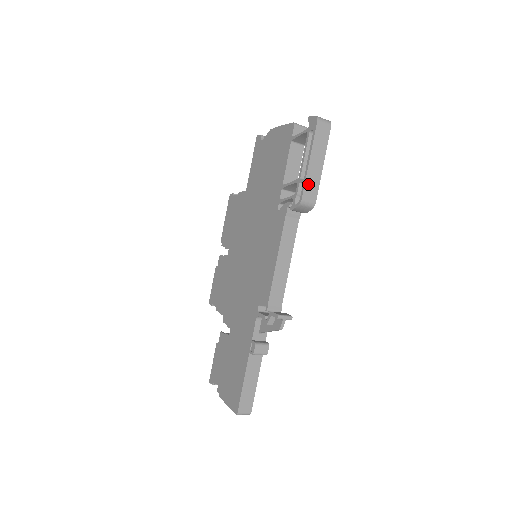
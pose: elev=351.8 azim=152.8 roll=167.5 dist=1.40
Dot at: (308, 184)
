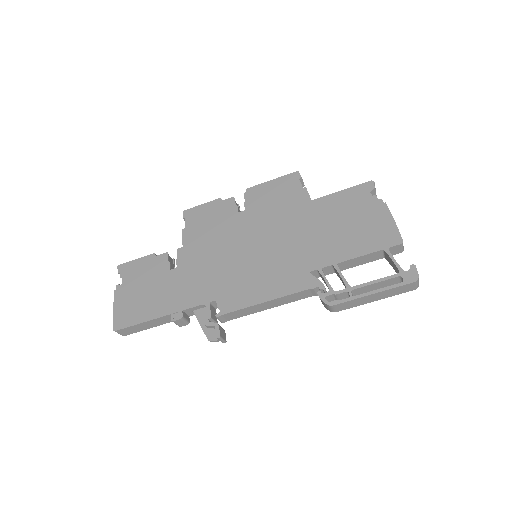
Dot at: (350, 302)
